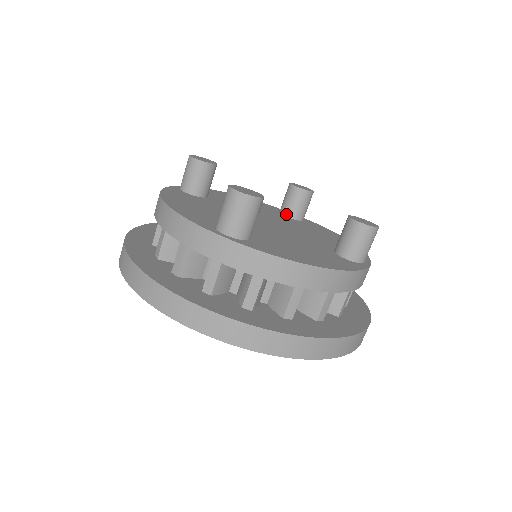
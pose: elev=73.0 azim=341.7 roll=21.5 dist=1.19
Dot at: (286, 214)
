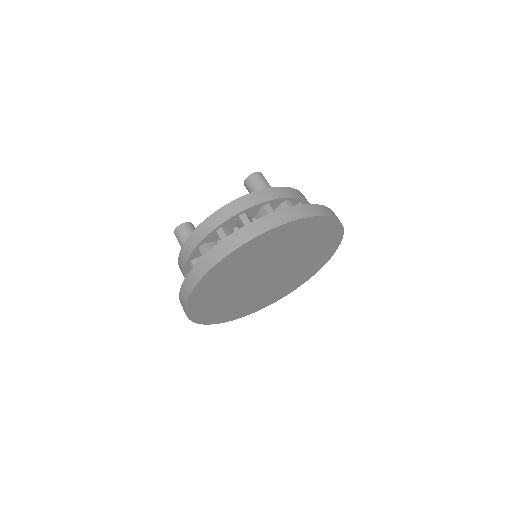
Dot at: occluded
